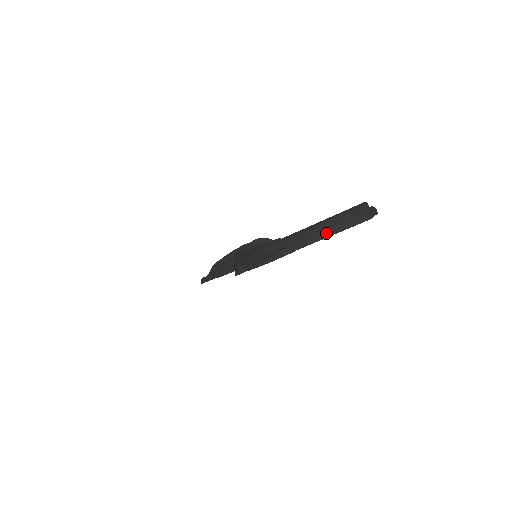
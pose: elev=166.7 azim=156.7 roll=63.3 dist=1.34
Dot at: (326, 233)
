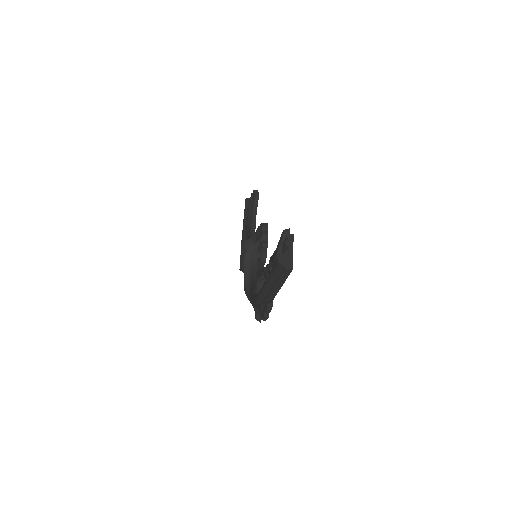
Dot at: (278, 287)
